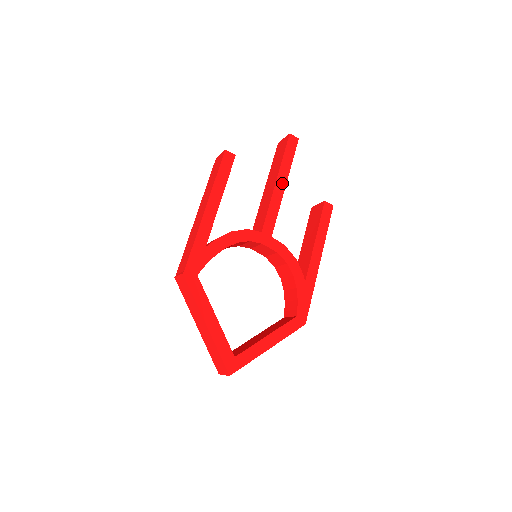
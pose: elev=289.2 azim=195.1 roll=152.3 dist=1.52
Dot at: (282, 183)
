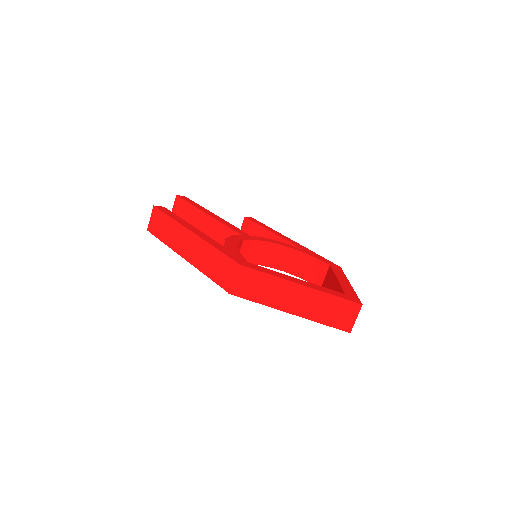
Dot at: (211, 214)
